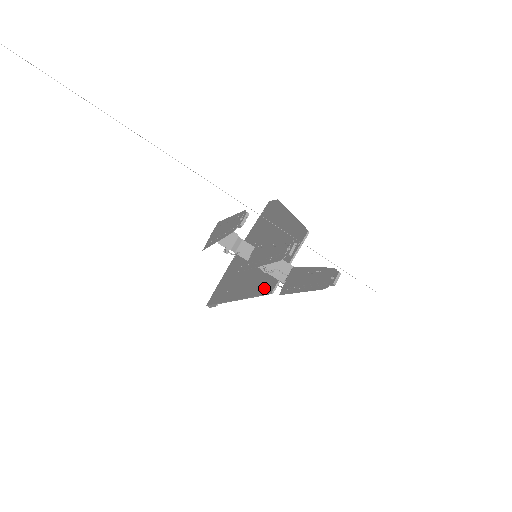
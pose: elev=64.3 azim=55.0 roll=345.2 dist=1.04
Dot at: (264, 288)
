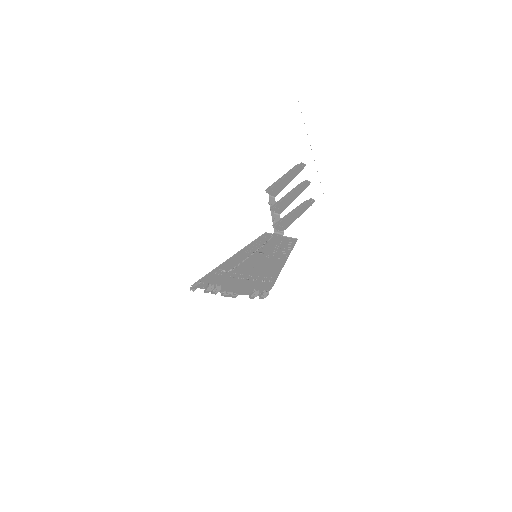
Dot at: (259, 240)
